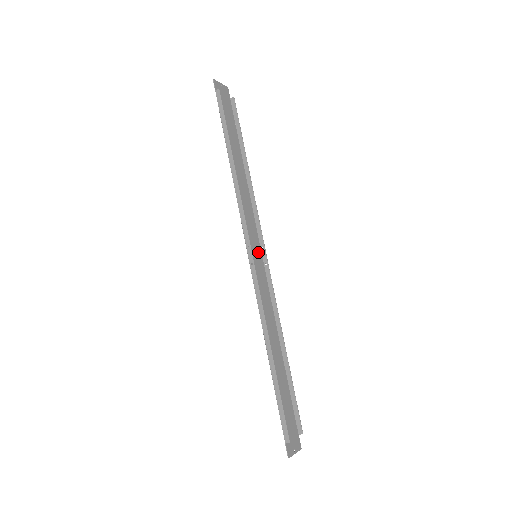
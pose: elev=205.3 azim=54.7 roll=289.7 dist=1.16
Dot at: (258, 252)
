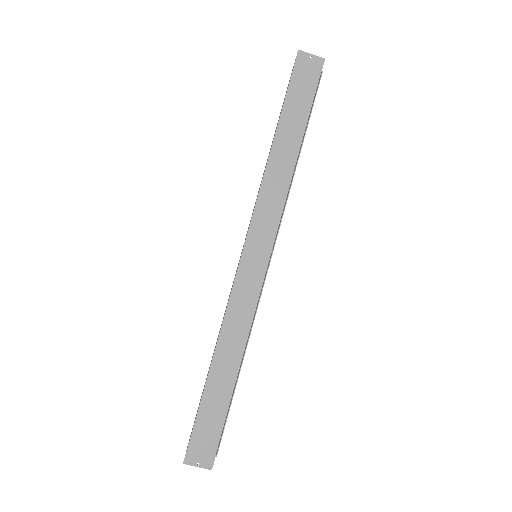
Dot at: (264, 253)
